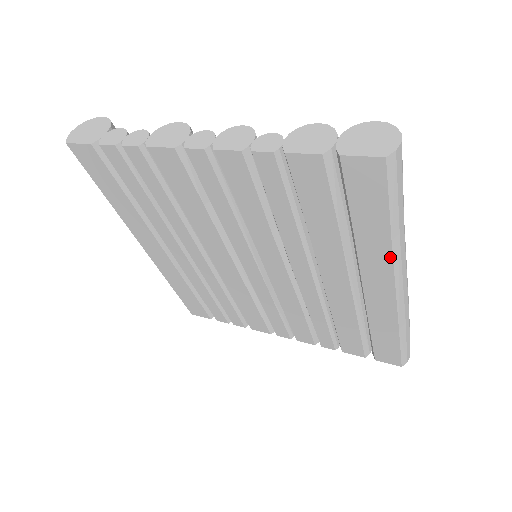
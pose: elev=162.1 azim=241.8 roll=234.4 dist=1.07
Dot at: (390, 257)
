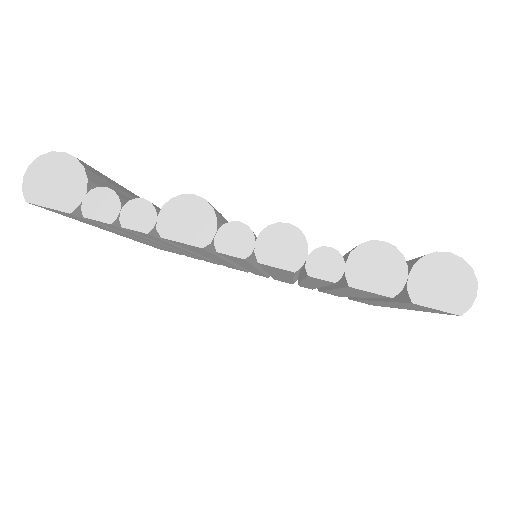
Dot at: (411, 309)
